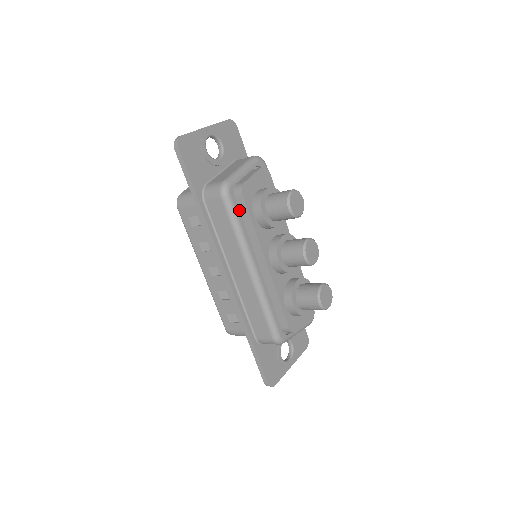
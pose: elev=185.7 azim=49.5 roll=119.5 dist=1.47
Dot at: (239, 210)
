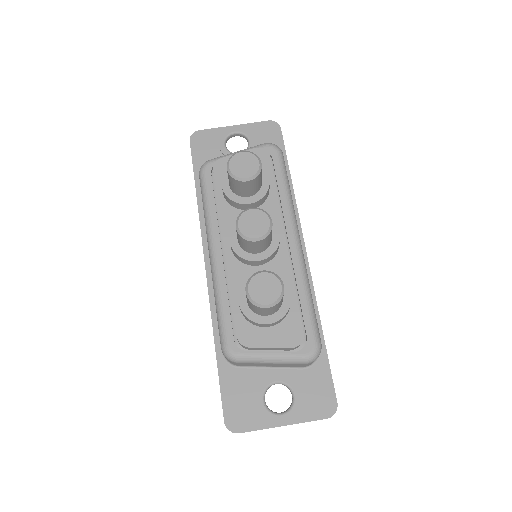
Dot at: (213, 187)
